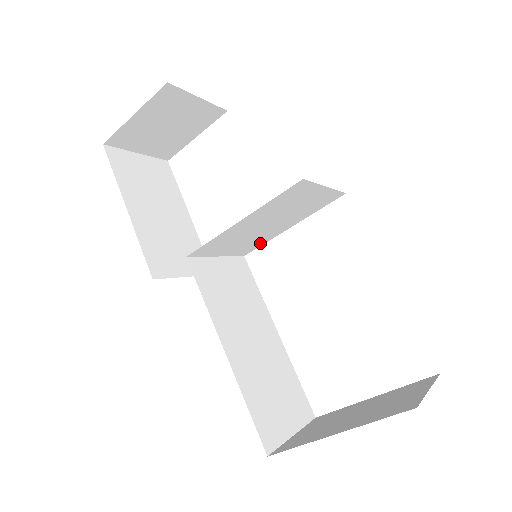
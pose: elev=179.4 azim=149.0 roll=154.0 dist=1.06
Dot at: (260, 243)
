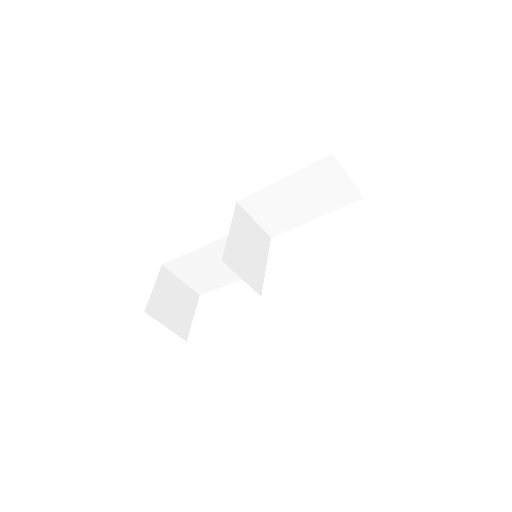
Dot at: (260, 280)
